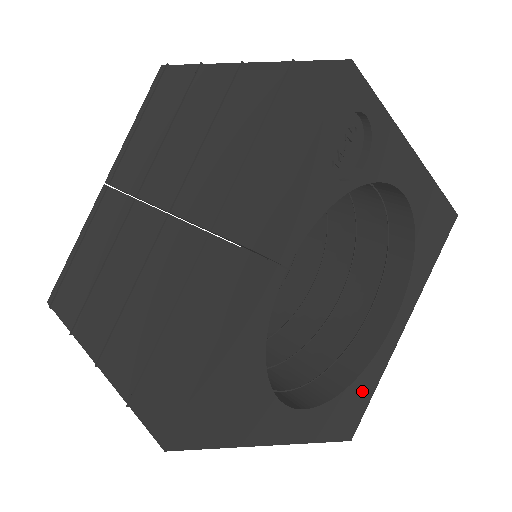
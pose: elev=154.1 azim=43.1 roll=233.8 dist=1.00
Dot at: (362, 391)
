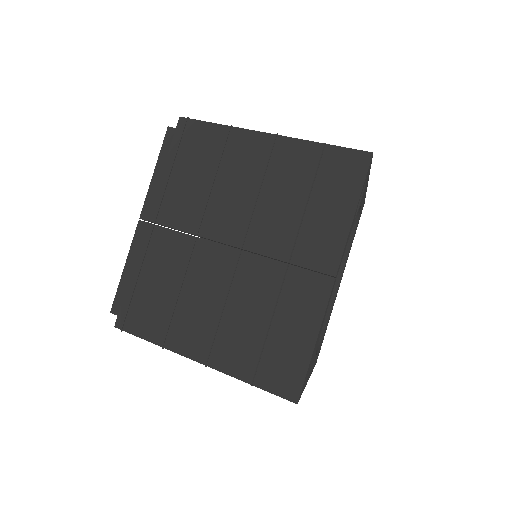
Dot at: (325, 331)
